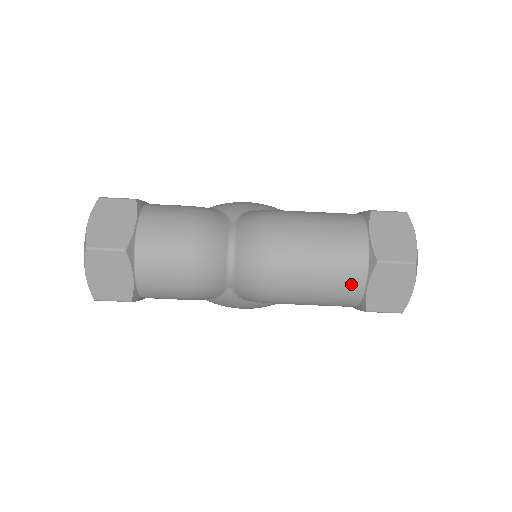
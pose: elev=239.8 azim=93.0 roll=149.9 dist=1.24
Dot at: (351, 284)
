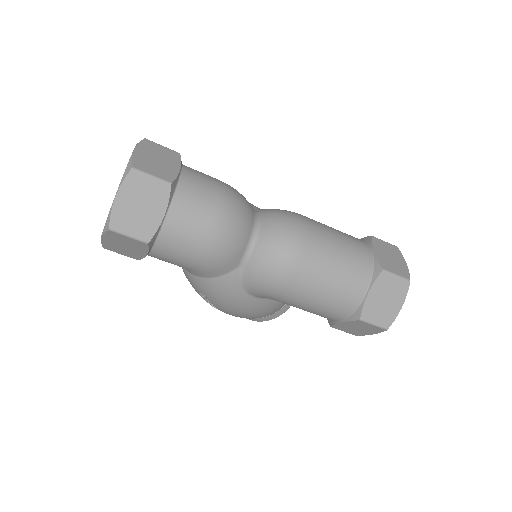
Dot at: (355, 287)
